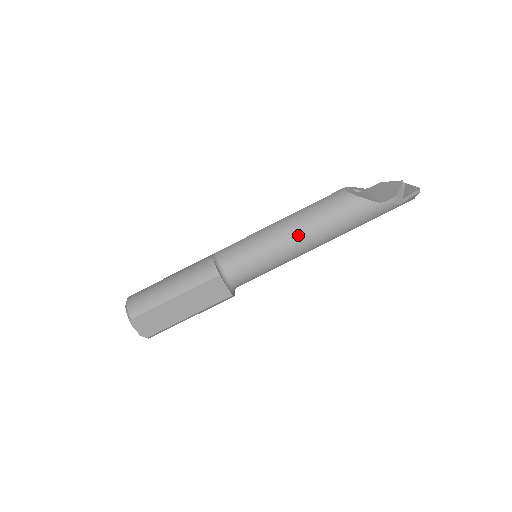
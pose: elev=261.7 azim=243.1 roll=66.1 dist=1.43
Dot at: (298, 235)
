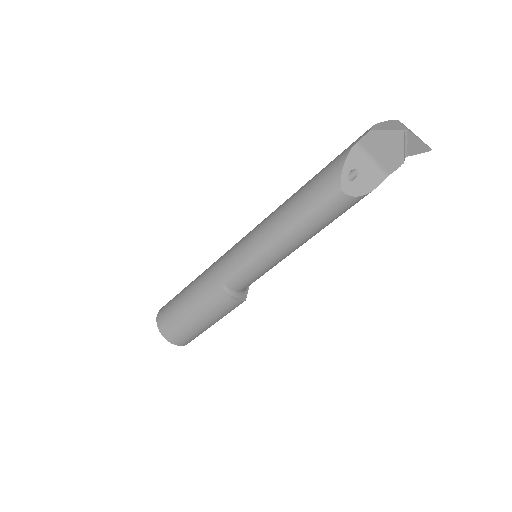
Dot at: occluded
